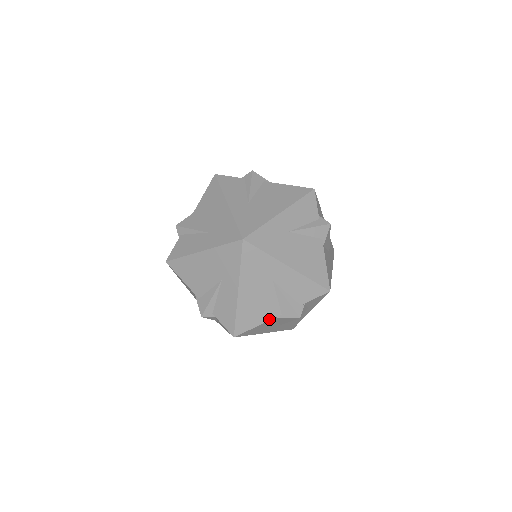
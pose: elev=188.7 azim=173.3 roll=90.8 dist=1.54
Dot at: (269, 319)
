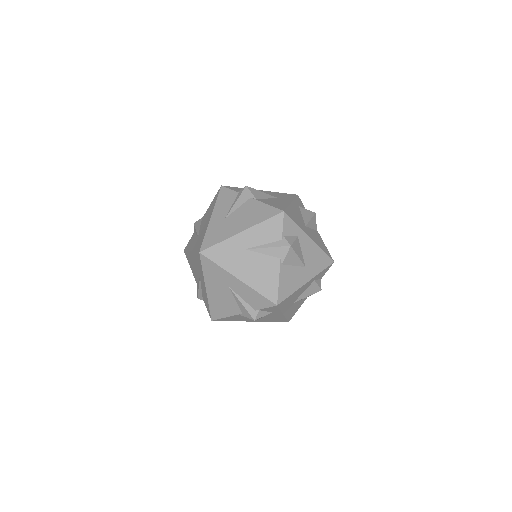
Dot at: (234, 314)
